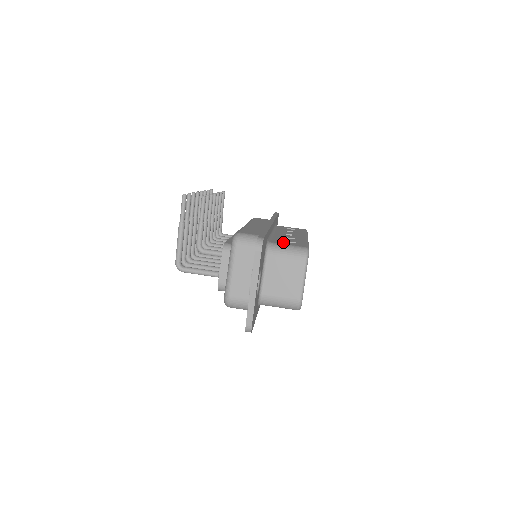
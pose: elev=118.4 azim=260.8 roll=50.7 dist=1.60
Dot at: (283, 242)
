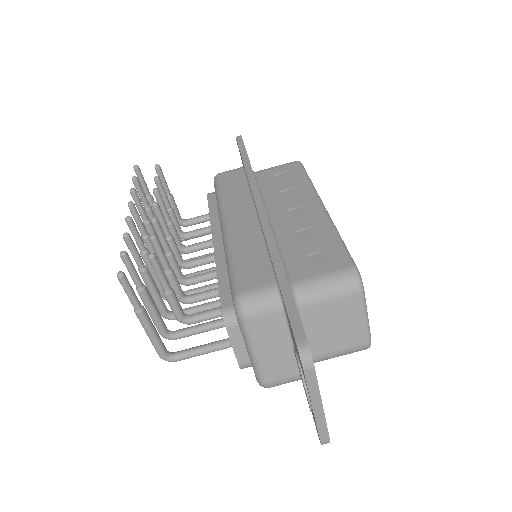
Dot at: (309, 266)
